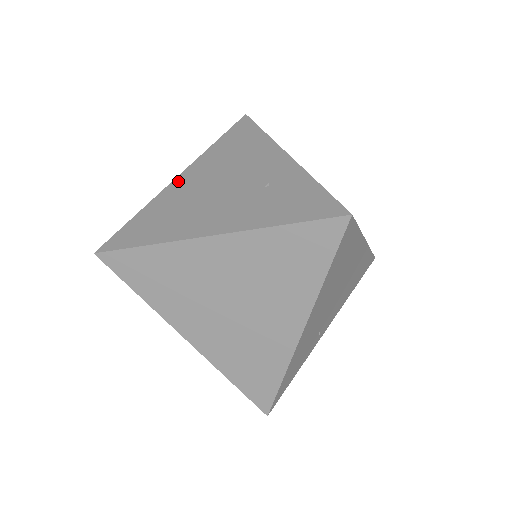
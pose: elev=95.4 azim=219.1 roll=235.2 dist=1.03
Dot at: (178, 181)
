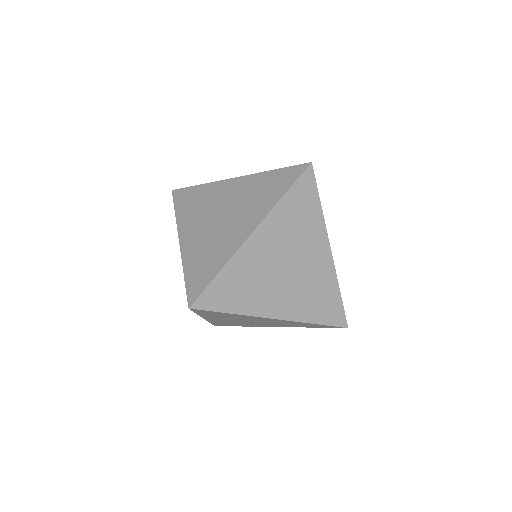
Dot at: (229, 182)
